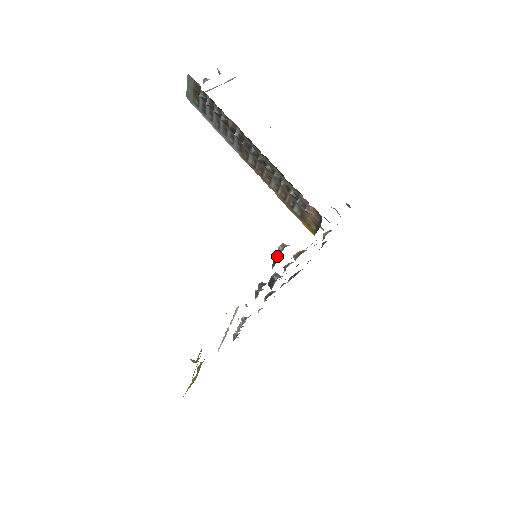
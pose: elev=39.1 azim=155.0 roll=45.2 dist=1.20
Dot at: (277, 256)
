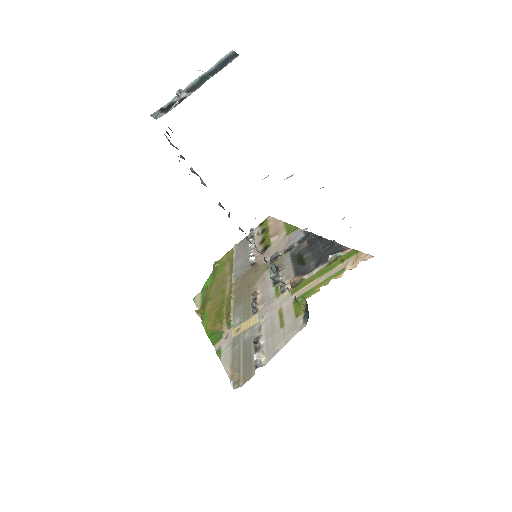
Dot at: (256, 344)
